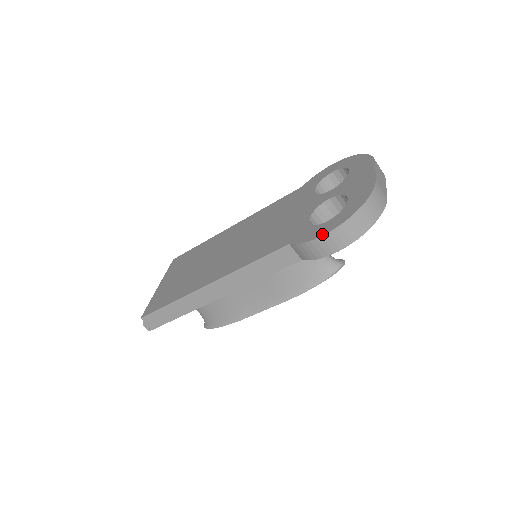
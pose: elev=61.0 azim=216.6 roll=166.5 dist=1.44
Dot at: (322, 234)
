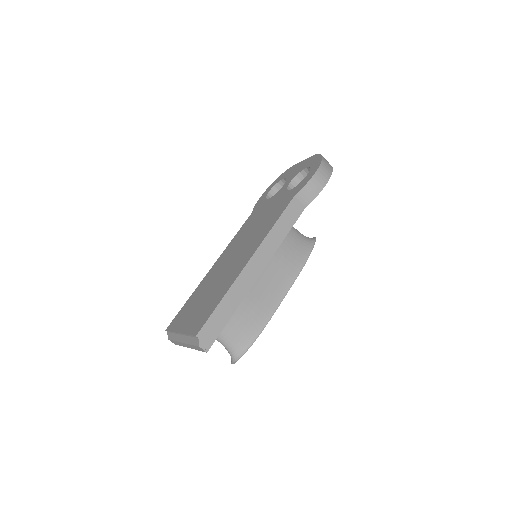
Dot at: (314, 172)
